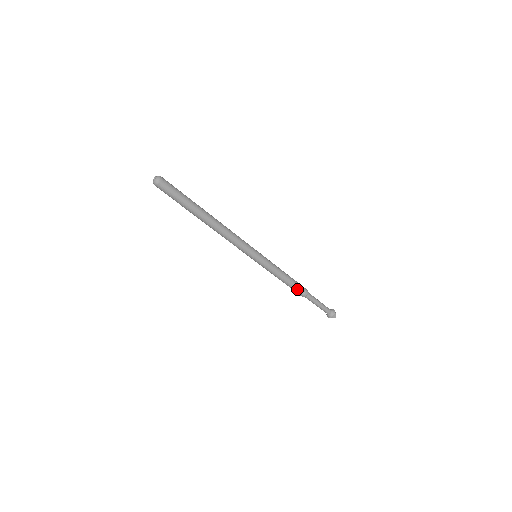
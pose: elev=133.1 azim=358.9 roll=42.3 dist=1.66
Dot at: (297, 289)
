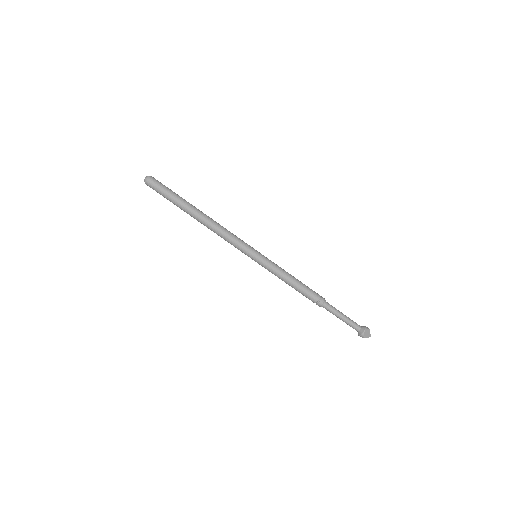
Dot at: (308, 297)
